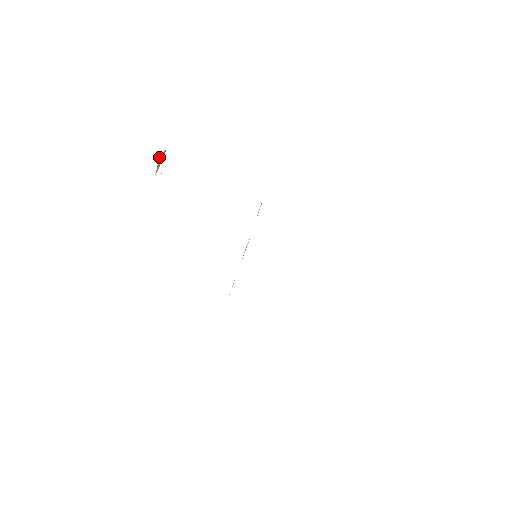
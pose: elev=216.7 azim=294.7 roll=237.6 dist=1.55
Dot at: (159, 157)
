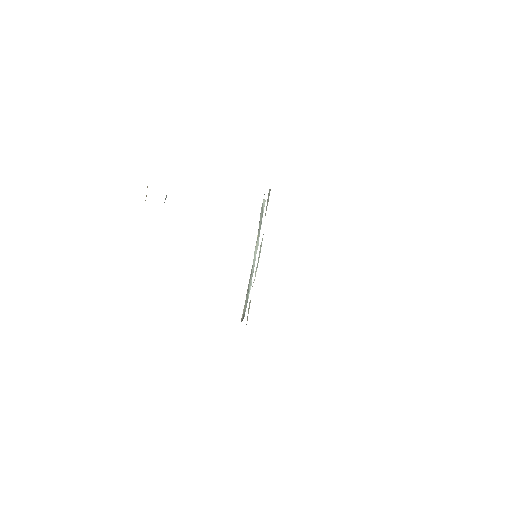
Dot at: (147, 187)
